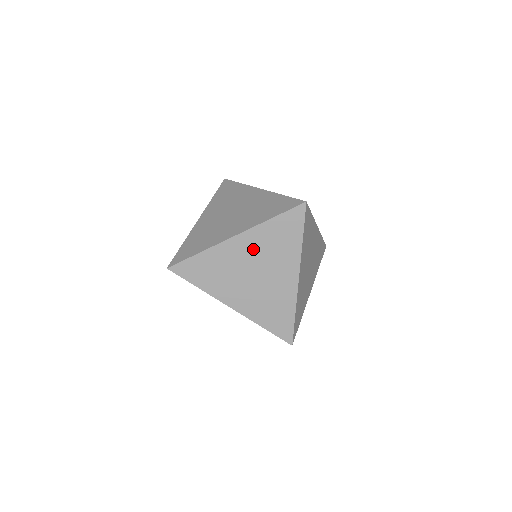
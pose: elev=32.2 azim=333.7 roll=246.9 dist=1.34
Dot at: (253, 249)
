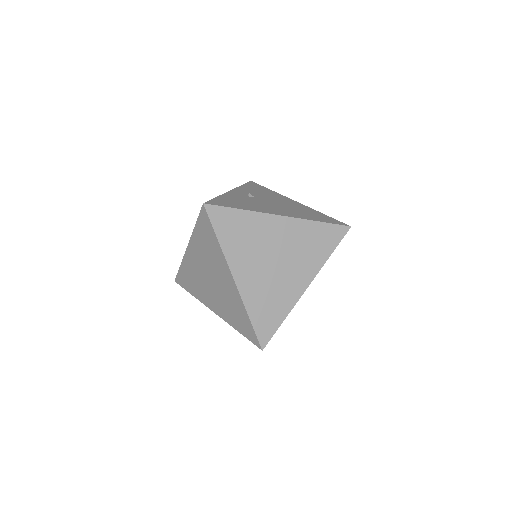
Dot at: (200, 257)
